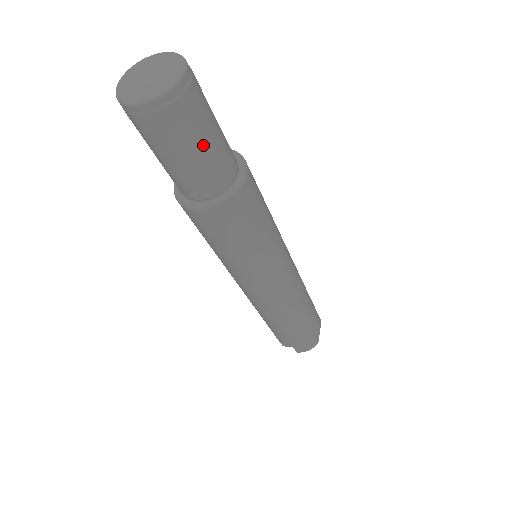
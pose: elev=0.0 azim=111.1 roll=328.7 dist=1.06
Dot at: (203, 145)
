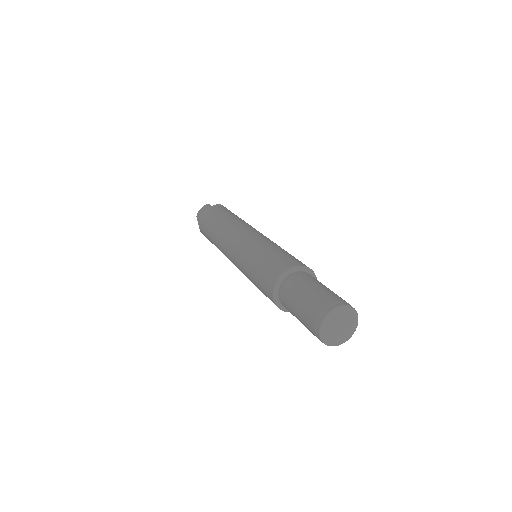
Dot at: occluded
